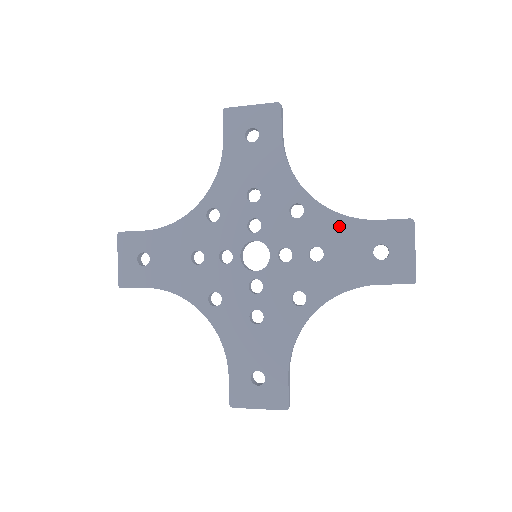
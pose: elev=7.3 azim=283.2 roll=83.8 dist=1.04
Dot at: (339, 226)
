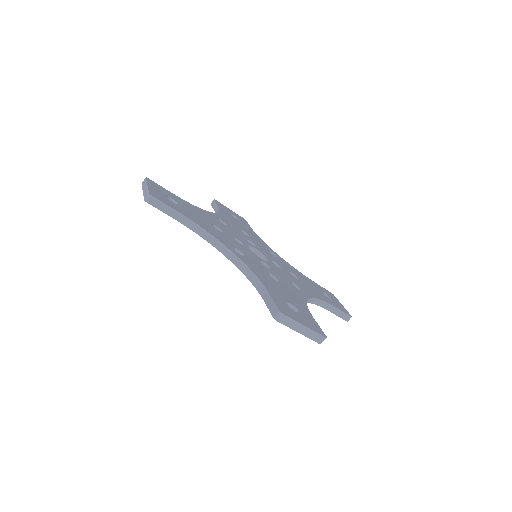
Dot at: (300, 274)
